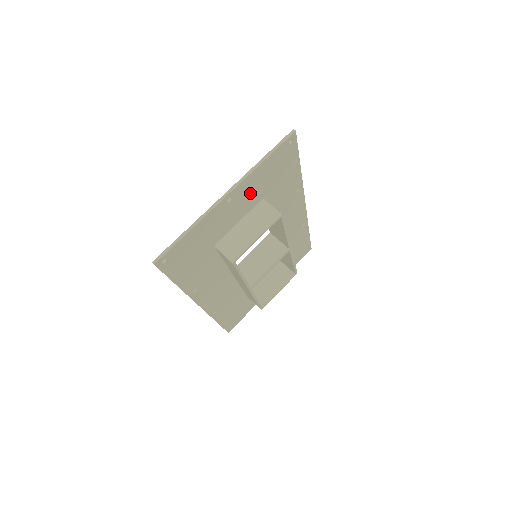
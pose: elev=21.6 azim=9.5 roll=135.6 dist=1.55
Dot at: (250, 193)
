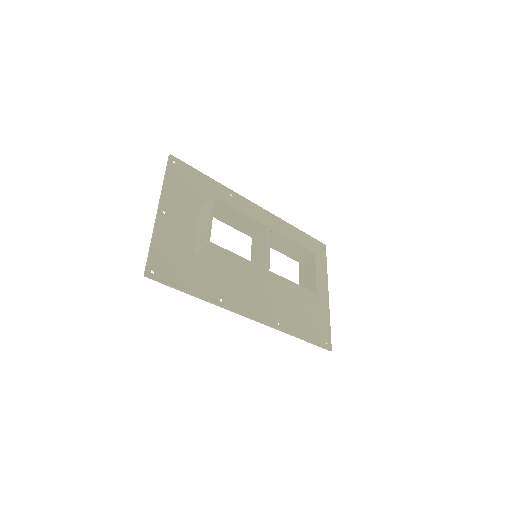
Dot at: (181, 204)
